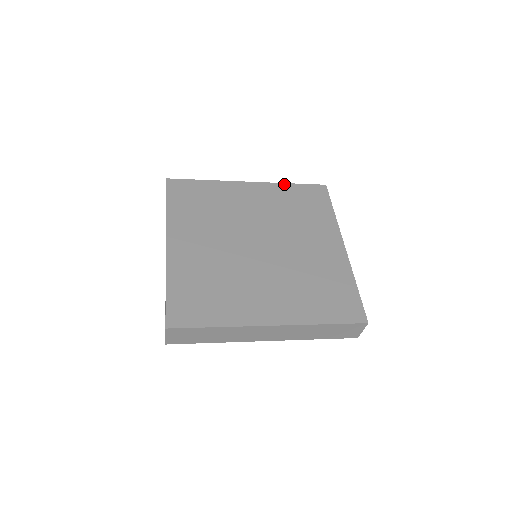
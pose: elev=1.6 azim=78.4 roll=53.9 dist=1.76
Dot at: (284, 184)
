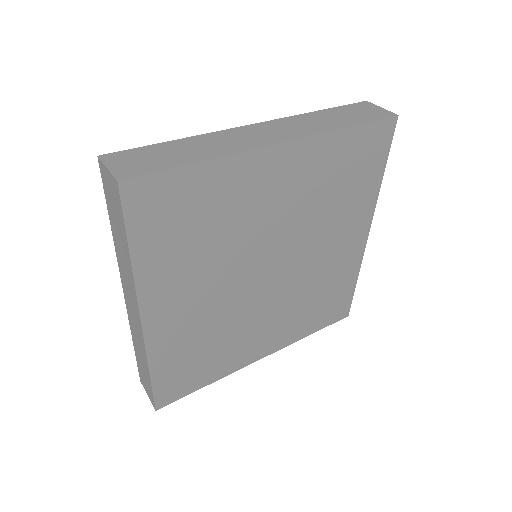
Dot at: (338, 133)
